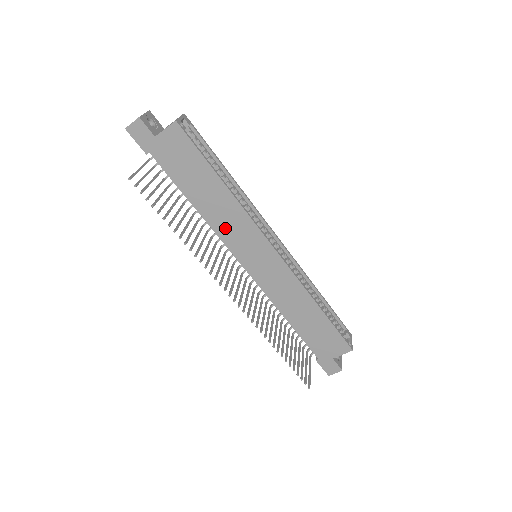
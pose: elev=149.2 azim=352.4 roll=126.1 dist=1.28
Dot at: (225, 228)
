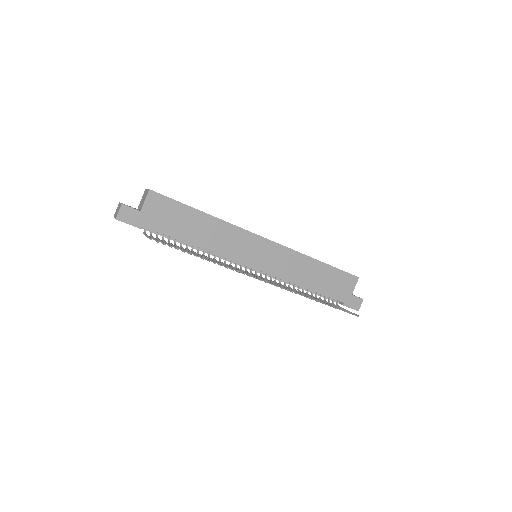
Dot at: (225, 247)
